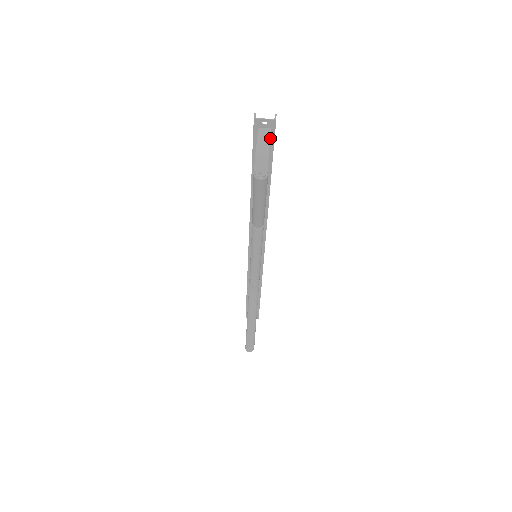
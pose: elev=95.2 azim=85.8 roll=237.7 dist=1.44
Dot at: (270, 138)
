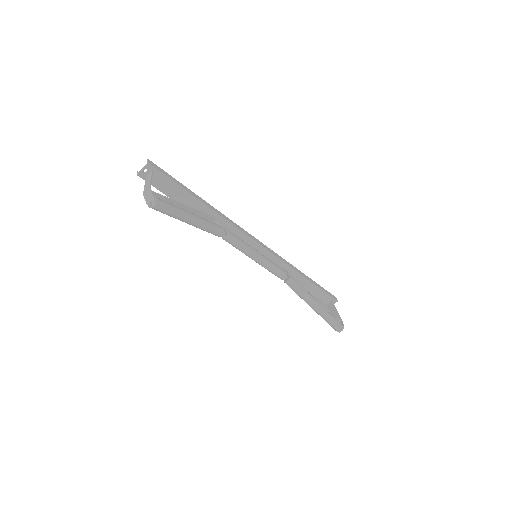
Dot at: (160, 176)
